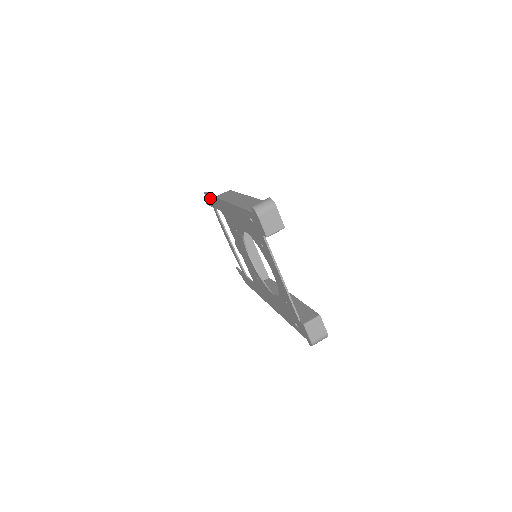
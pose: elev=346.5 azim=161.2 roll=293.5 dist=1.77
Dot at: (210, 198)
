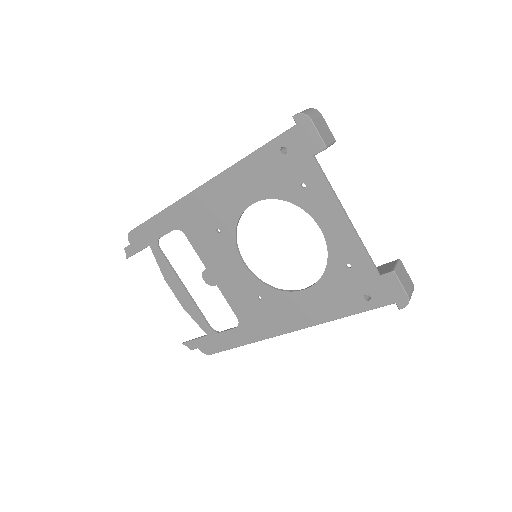
Dot at: (146, 228)
